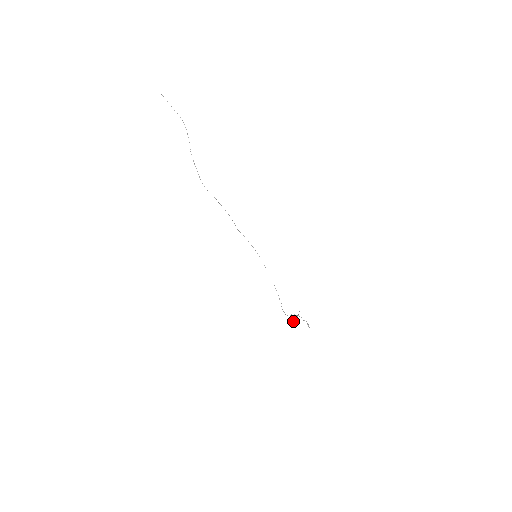
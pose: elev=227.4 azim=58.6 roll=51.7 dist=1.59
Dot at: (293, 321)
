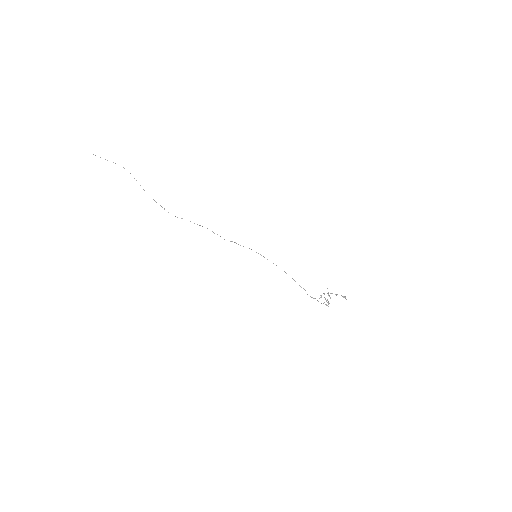
Dot at: (326, 301)
